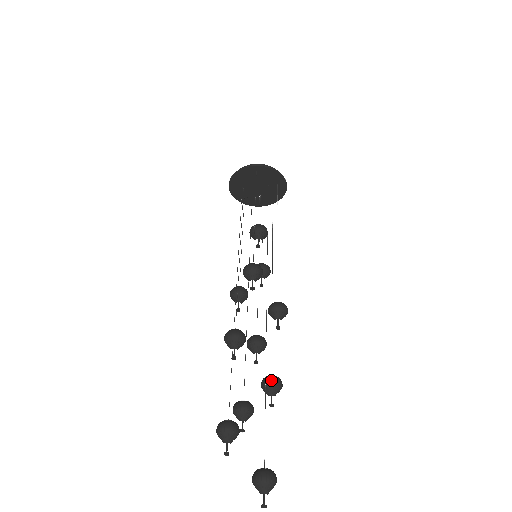
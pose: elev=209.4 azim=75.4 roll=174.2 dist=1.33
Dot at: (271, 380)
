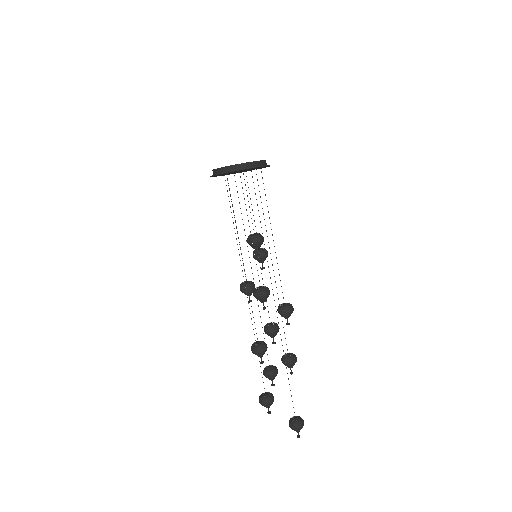
Dot at: (289, 362)
